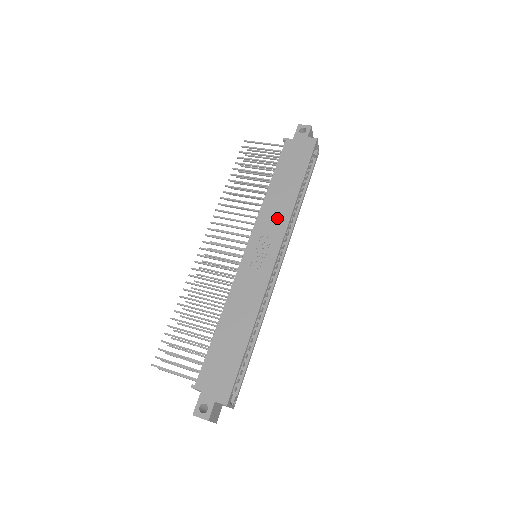
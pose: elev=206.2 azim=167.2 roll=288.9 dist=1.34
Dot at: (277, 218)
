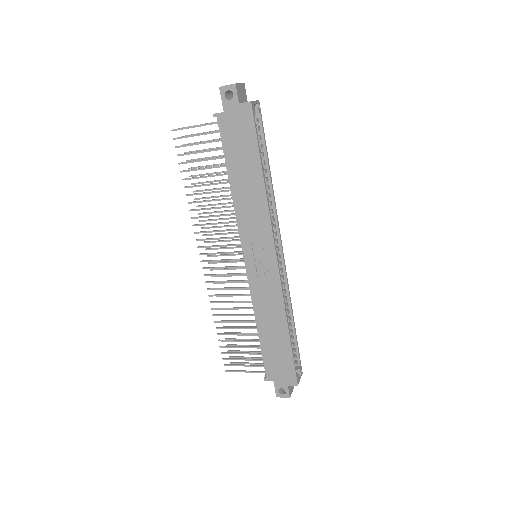
Dot at: (257, 220)
